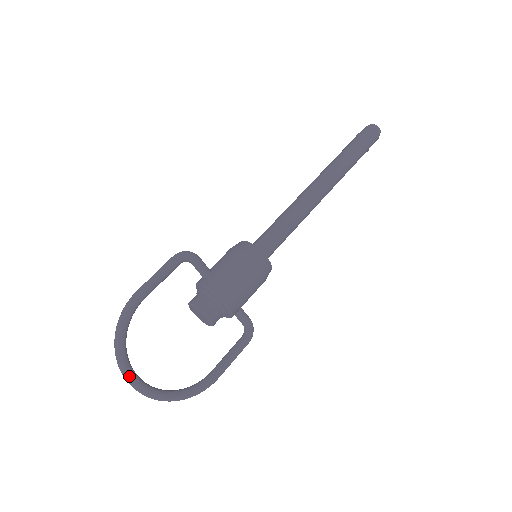
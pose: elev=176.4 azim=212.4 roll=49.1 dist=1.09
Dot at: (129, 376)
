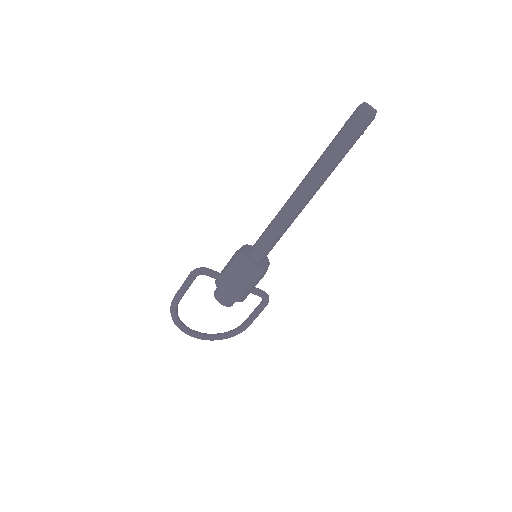
Dot at: (188, 334)
